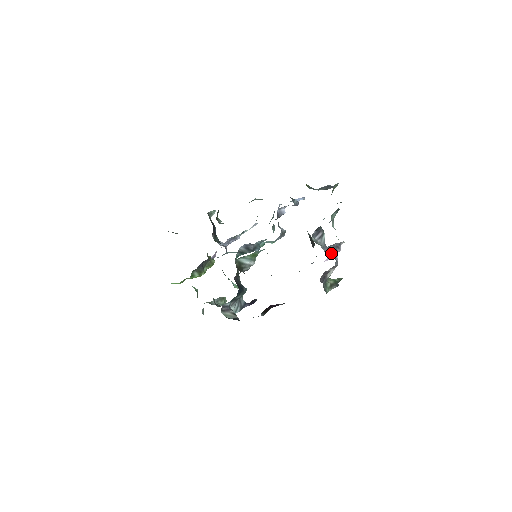
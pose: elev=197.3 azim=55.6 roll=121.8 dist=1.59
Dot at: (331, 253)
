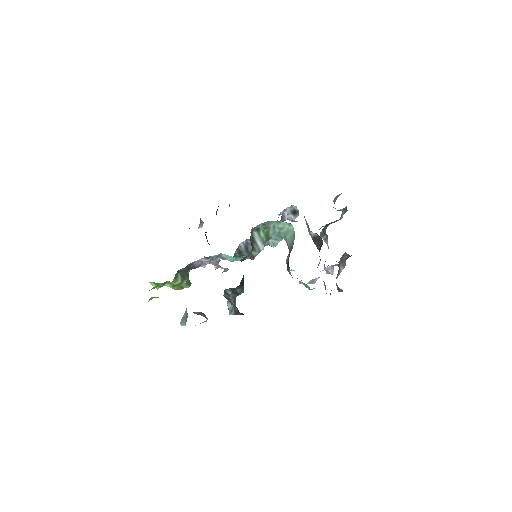
Dot at: occluded
